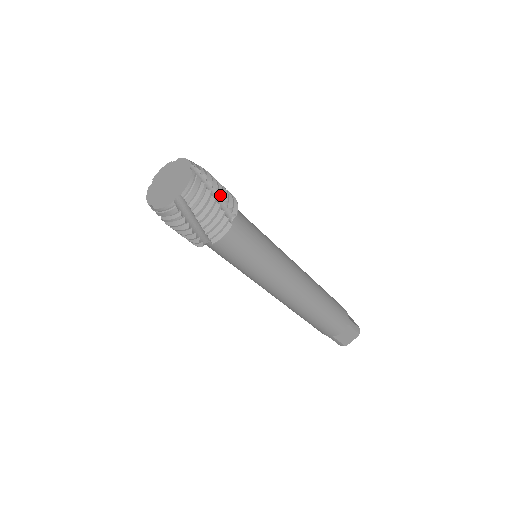
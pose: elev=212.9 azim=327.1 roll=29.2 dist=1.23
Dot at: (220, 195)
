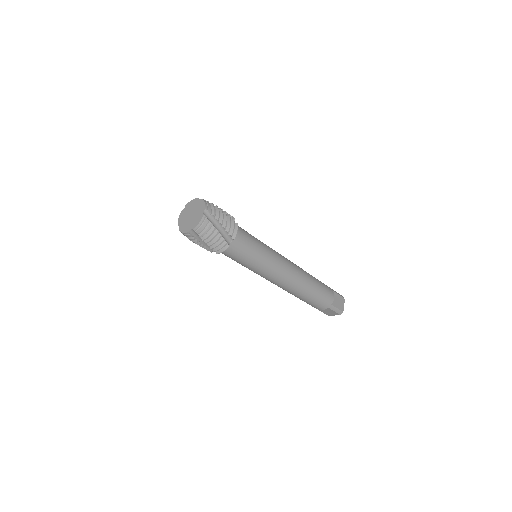
Dot at: occluded
